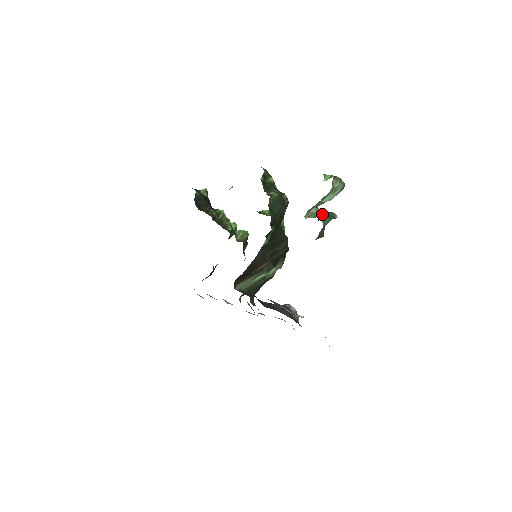
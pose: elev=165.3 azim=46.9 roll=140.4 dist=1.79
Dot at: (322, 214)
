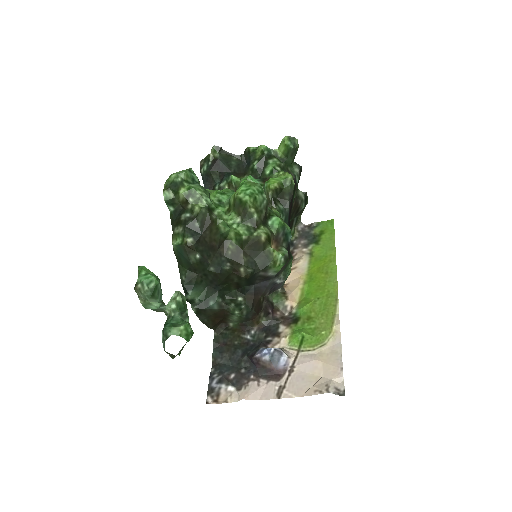
Dot at: occluded
